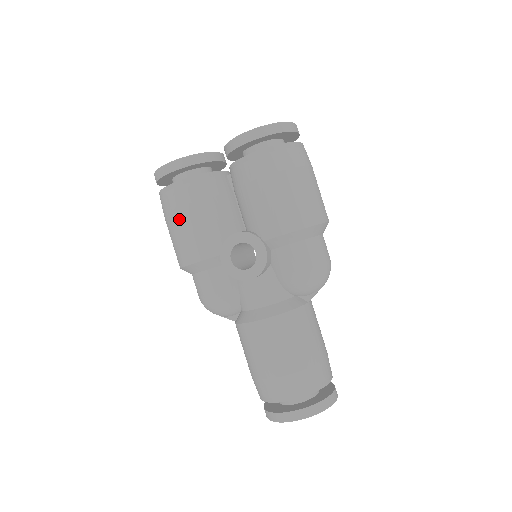
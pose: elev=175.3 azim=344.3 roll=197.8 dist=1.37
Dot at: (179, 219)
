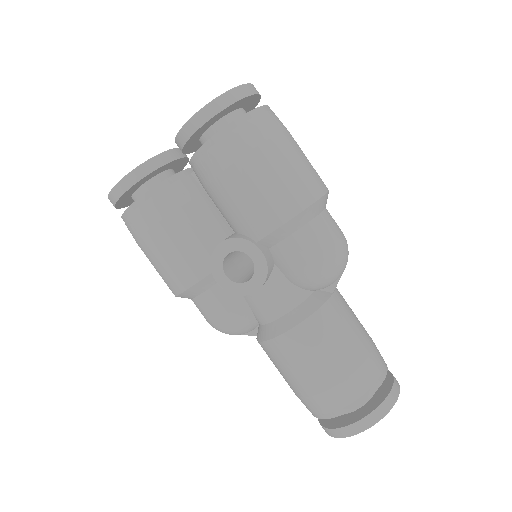
Dot at: (152, 245)
